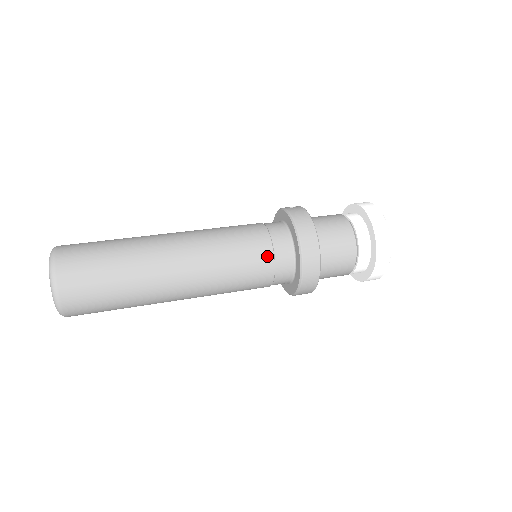
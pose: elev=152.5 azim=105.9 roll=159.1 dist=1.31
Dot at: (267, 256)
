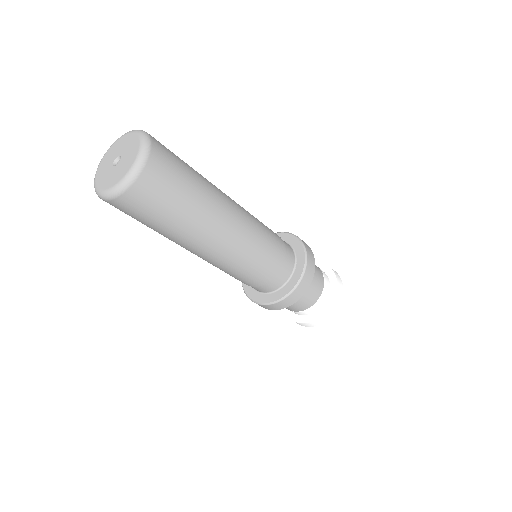
Dot at: occluded
